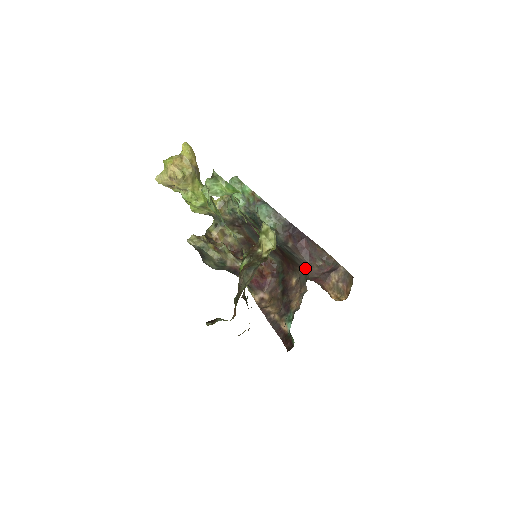
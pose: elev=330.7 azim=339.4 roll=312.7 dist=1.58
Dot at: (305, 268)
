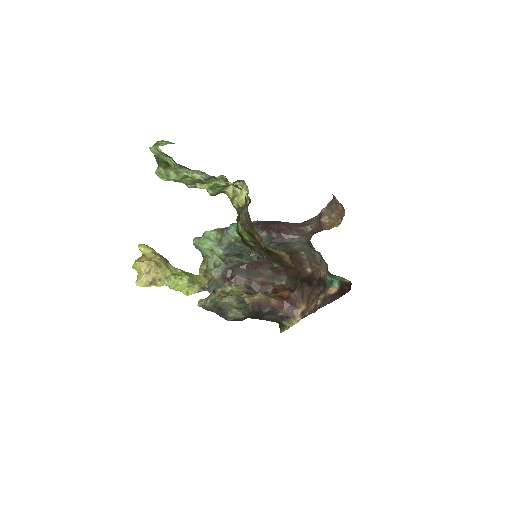
Dot at: (302, 242)
